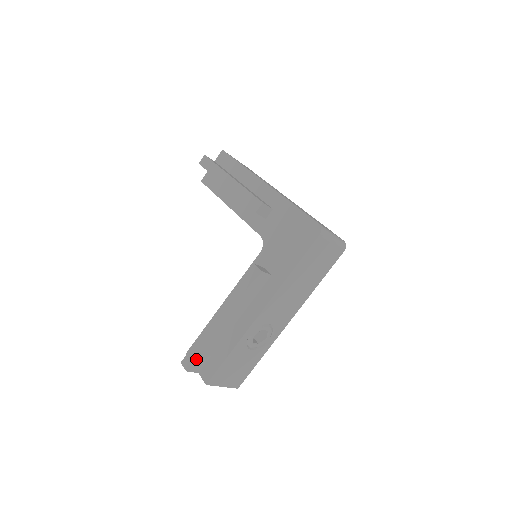
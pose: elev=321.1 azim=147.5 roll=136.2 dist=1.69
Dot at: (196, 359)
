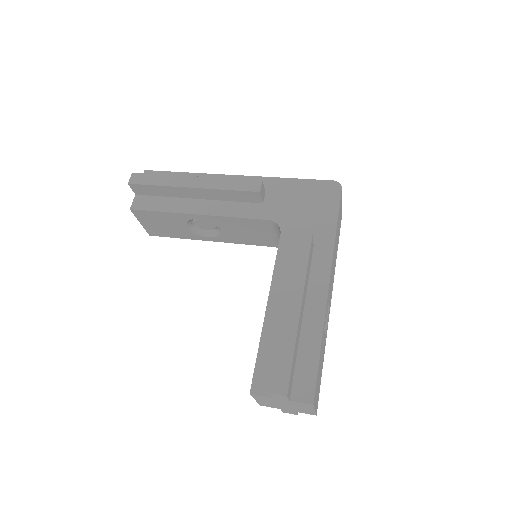
Dot at: (290, 373)
